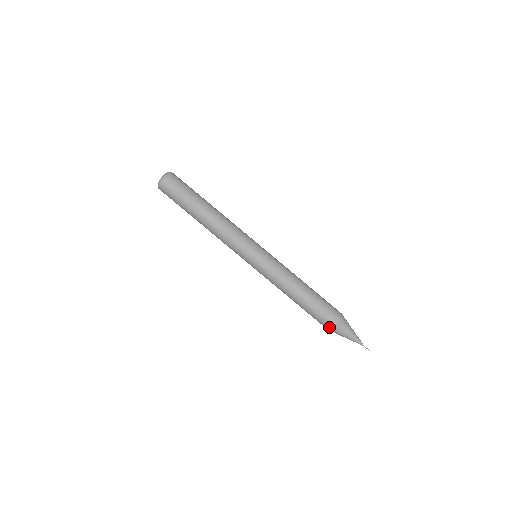
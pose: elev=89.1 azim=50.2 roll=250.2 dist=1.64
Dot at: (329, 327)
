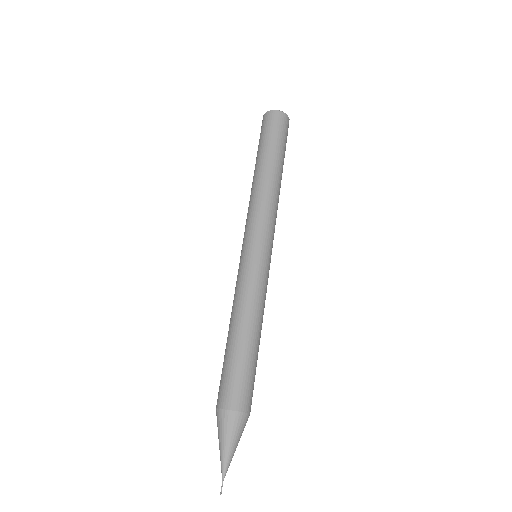
Dot at: (217, 404)
